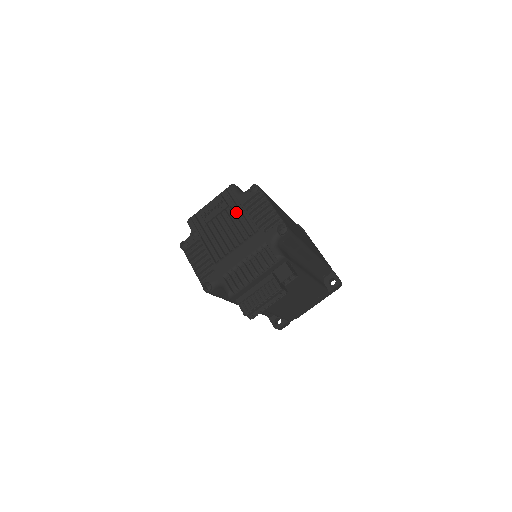
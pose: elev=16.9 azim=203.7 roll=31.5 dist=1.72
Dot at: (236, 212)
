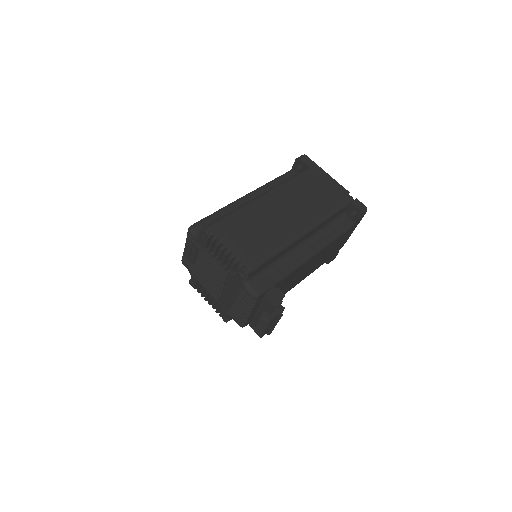
Dot at: occluded
